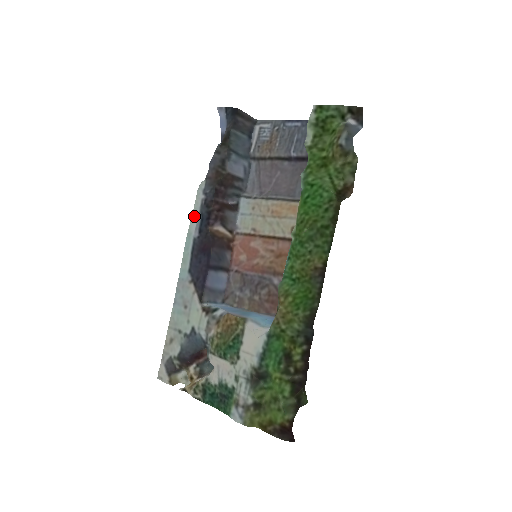
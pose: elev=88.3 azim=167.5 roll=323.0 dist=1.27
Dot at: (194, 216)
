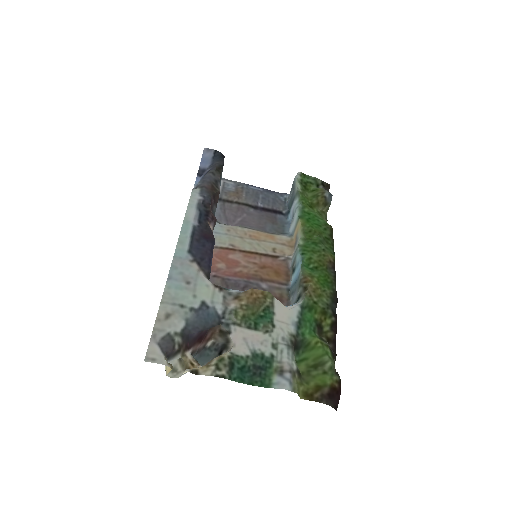
Dot at: (190, 209)
